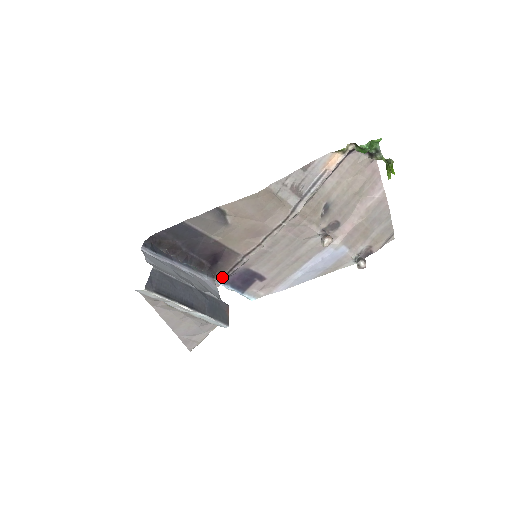
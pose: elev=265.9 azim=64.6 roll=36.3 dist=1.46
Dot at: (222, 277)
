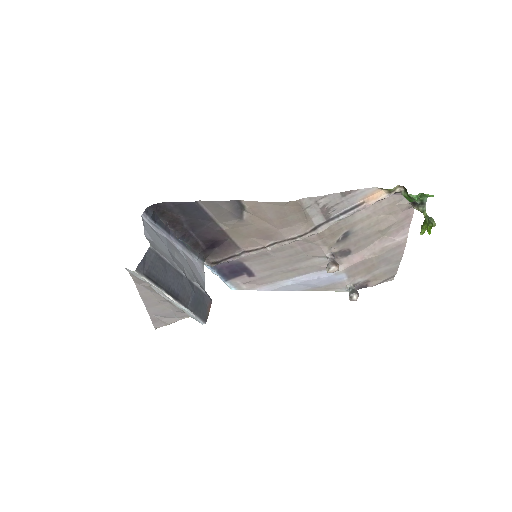
Dot at: (213, 263)
